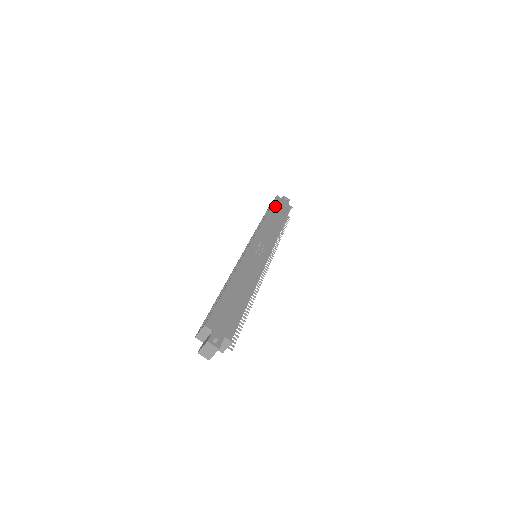
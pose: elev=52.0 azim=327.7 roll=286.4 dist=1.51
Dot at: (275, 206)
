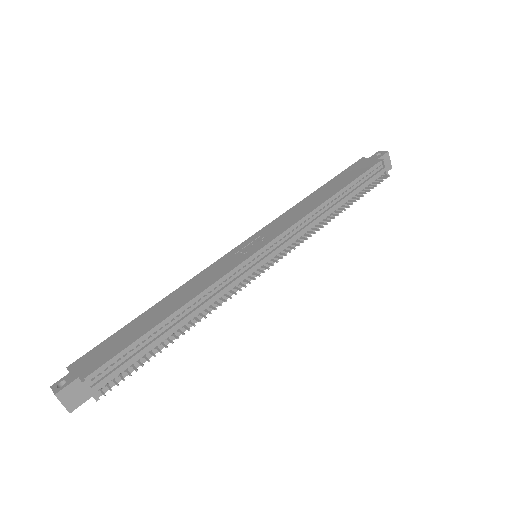
Dot at: (342, 174)
